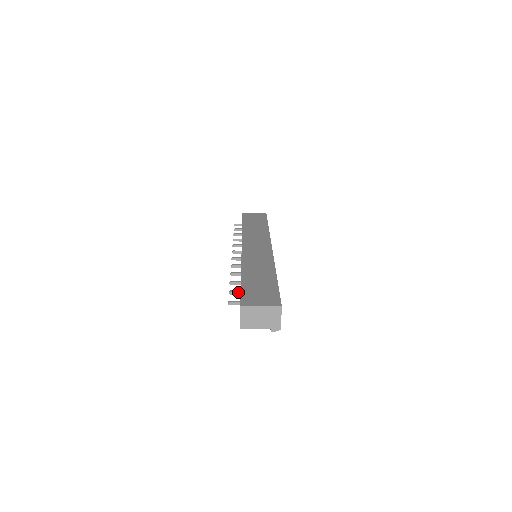
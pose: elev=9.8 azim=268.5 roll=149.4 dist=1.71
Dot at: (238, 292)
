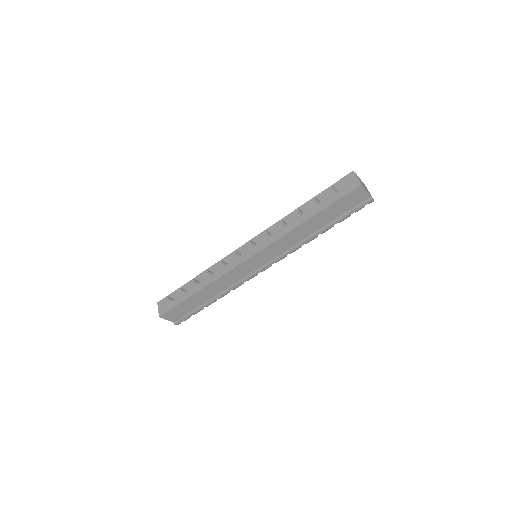
Dot at: (318, 200)
